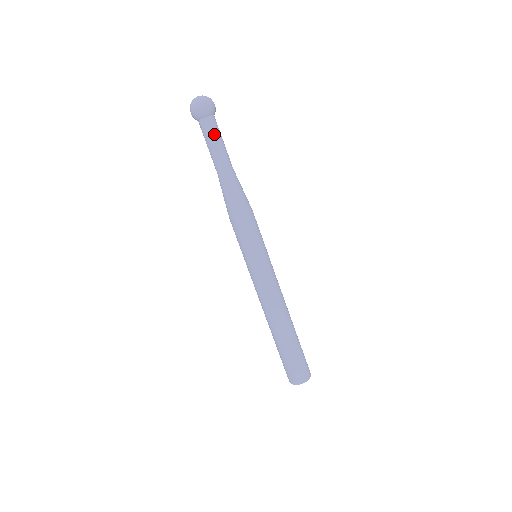
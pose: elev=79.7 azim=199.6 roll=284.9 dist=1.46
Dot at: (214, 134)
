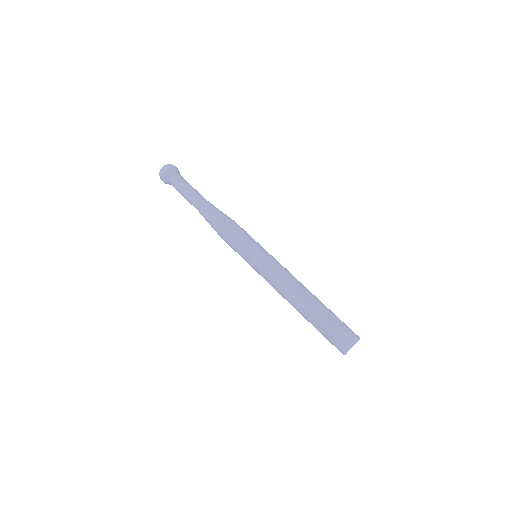
Dot at: (185, 182)
